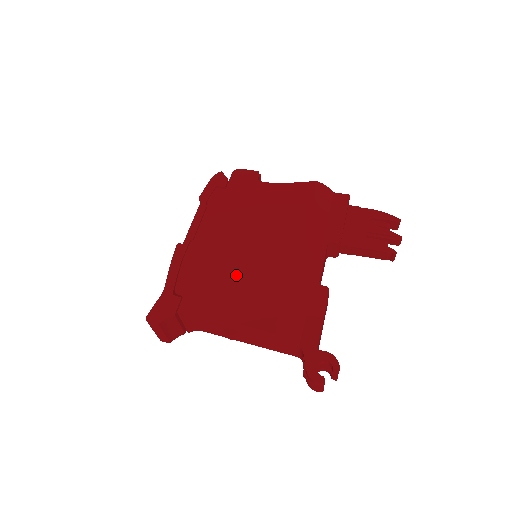
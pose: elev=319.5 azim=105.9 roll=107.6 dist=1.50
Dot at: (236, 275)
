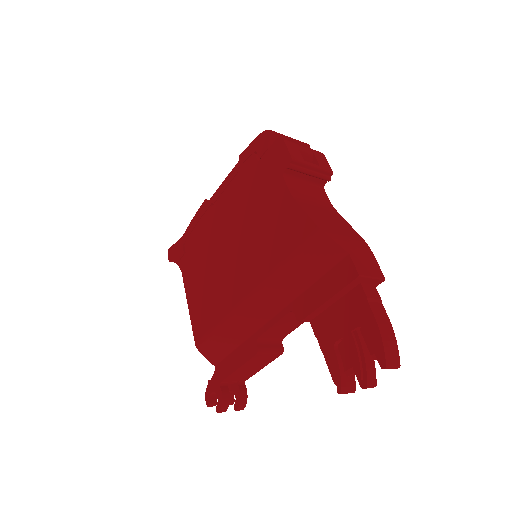
Dot at: (209, 271)
